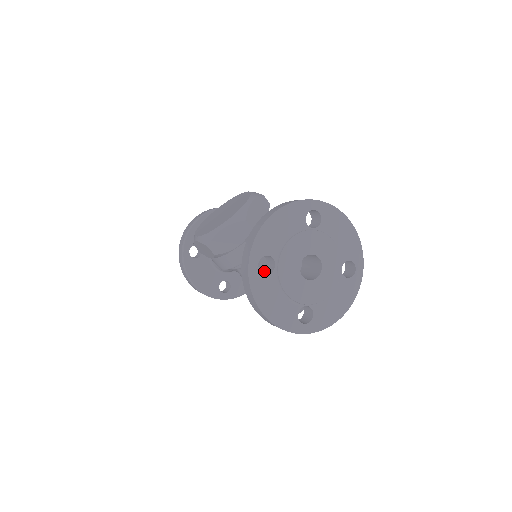
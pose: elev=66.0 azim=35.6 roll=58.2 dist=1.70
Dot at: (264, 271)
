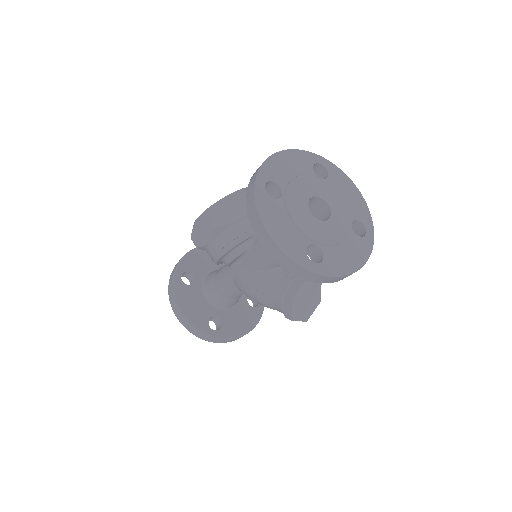
Dot at: occluded
